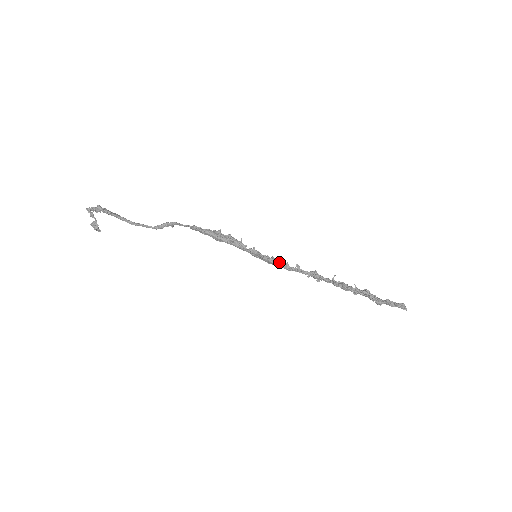
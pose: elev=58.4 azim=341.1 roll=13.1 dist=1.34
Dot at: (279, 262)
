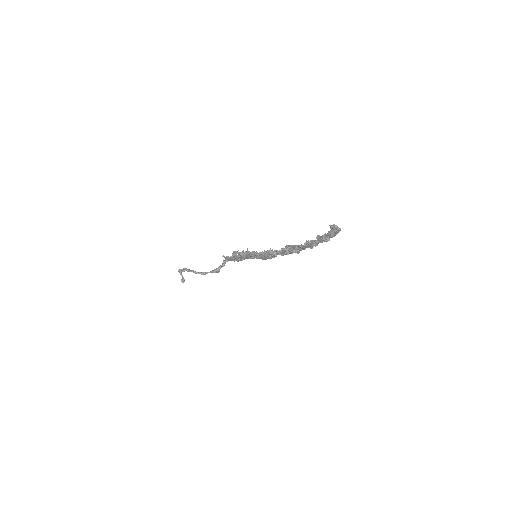
Dot at: (267, 251)
